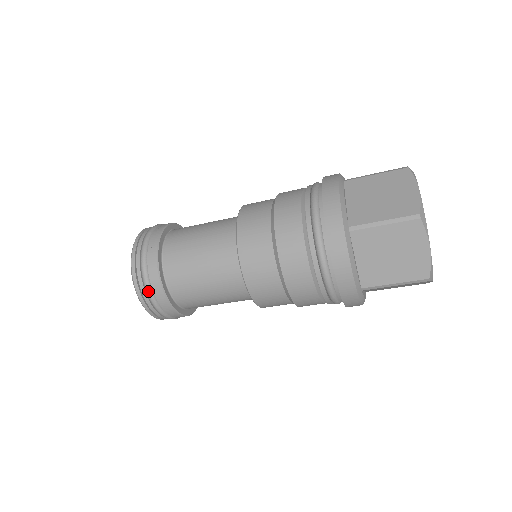
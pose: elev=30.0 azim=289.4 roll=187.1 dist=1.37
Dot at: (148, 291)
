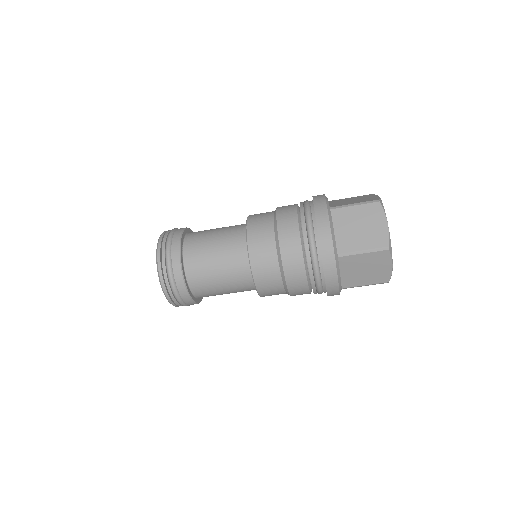
Dot at: (176, 295)
